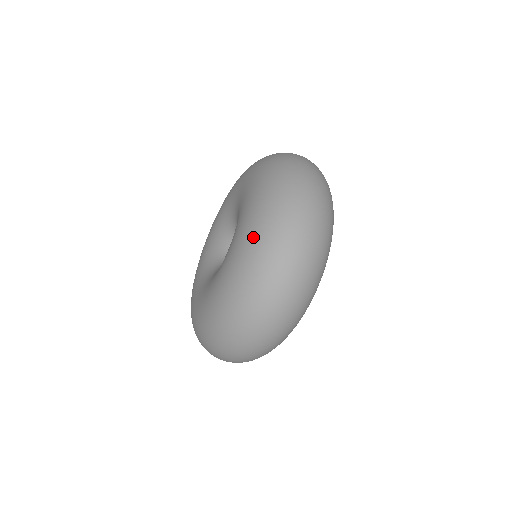
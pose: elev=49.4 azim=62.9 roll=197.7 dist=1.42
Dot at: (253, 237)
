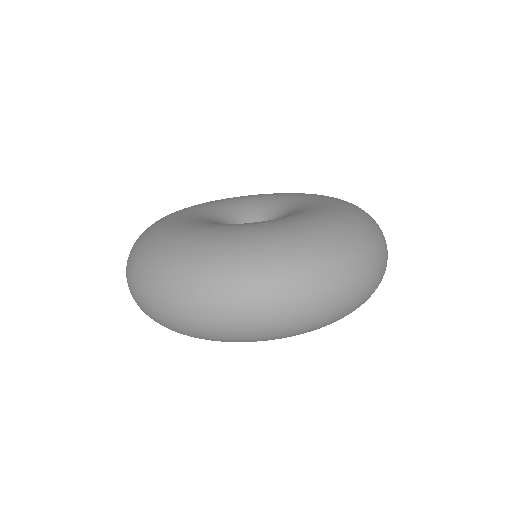
Dot at: (259, 245)
